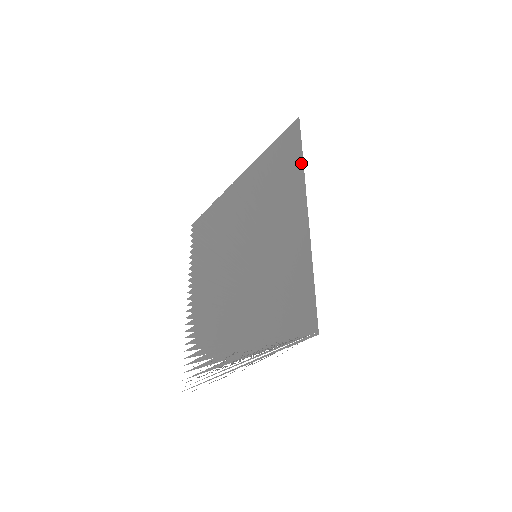
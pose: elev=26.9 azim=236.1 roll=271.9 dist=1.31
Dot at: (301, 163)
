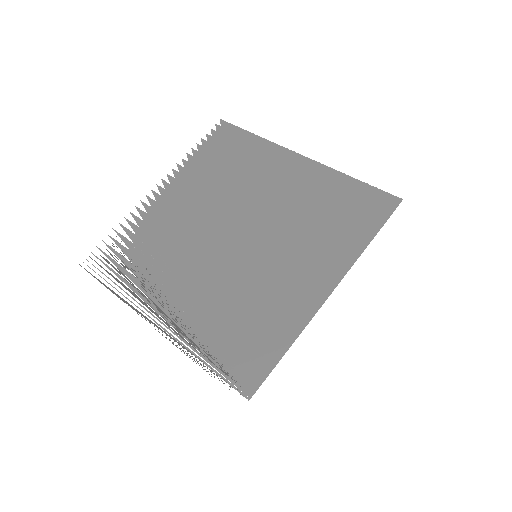
Dot at: (366, 245)
